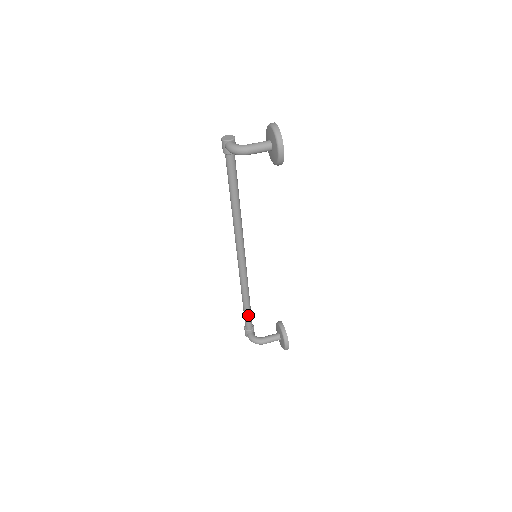
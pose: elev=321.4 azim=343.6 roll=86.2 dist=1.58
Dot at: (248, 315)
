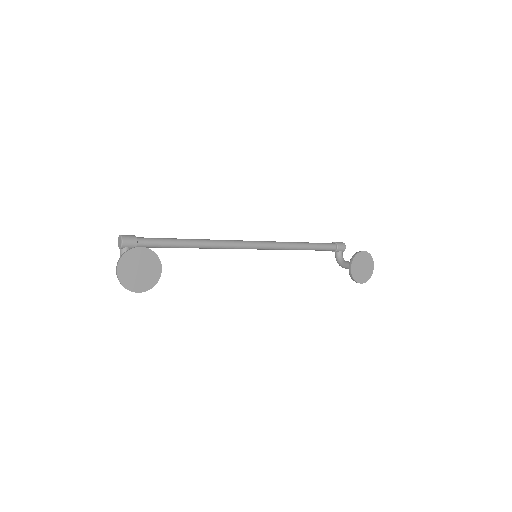
Dot at: (317, 250)
